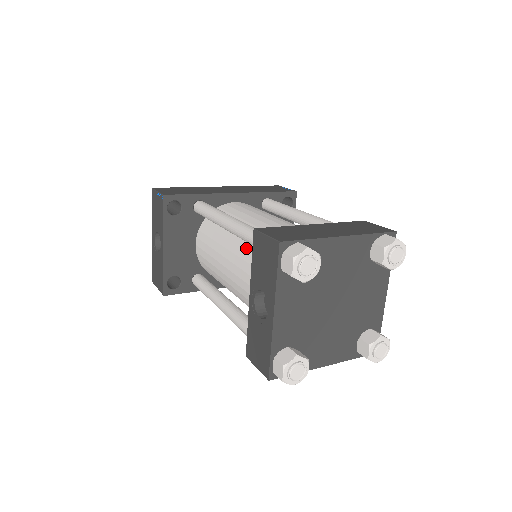
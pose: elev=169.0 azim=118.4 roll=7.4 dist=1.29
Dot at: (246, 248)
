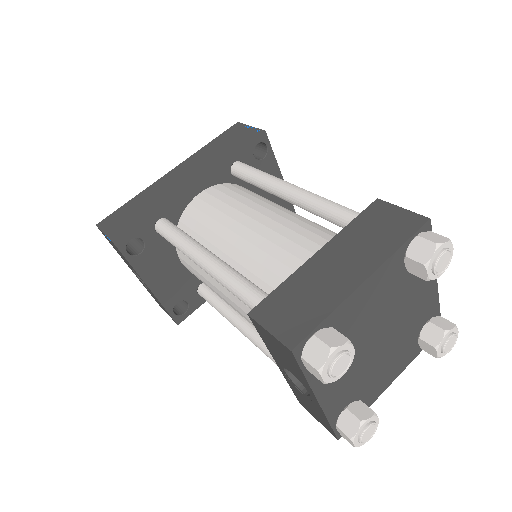
Dot at: occluded
